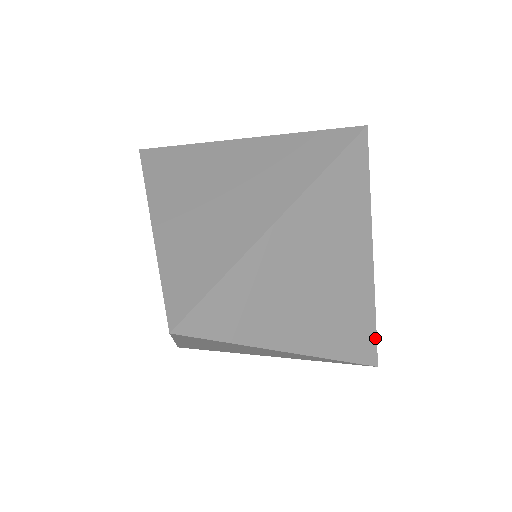
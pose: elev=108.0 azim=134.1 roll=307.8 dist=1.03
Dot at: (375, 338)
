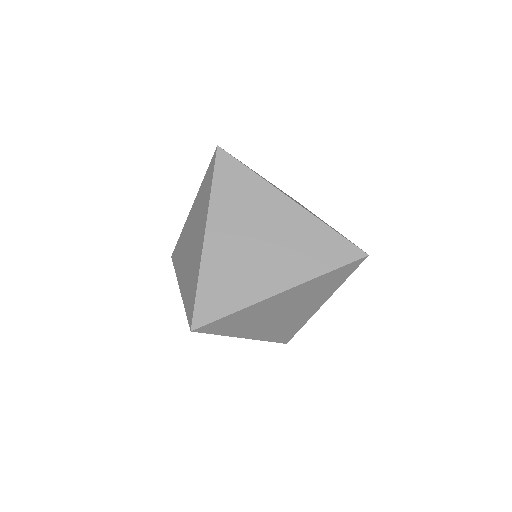
Dot at: occluded
